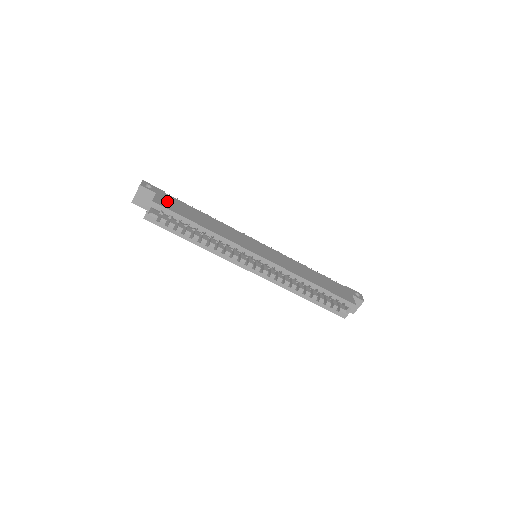
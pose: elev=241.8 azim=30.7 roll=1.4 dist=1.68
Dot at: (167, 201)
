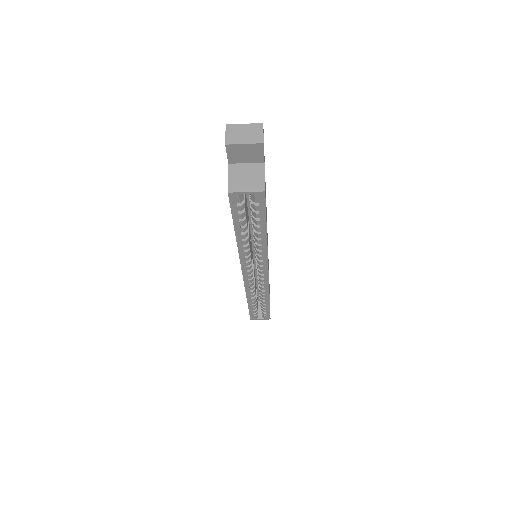
Dot at: occluded
